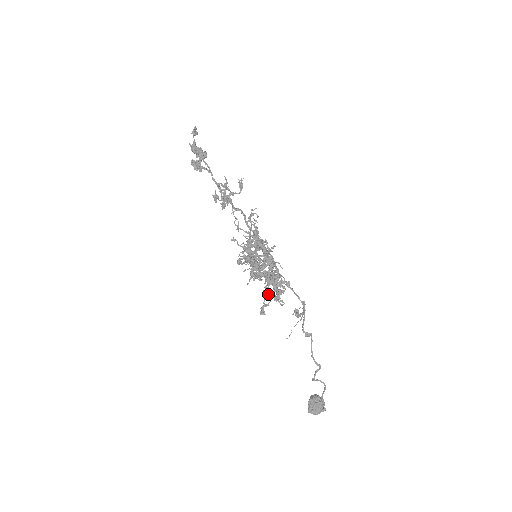
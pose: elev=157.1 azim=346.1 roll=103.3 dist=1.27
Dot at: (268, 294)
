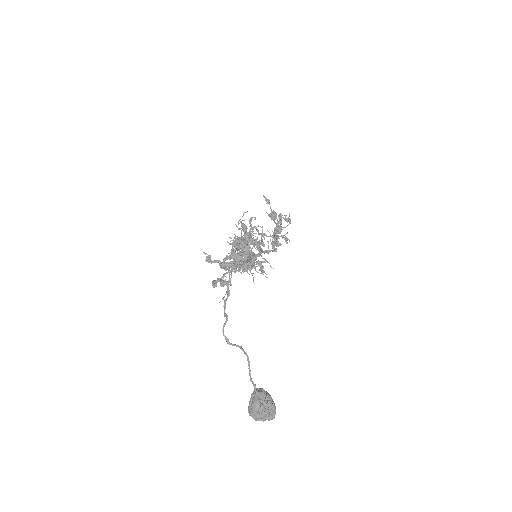
Dot at: occluded
